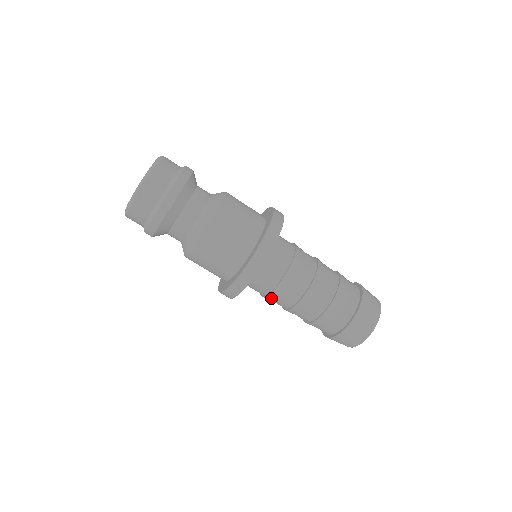
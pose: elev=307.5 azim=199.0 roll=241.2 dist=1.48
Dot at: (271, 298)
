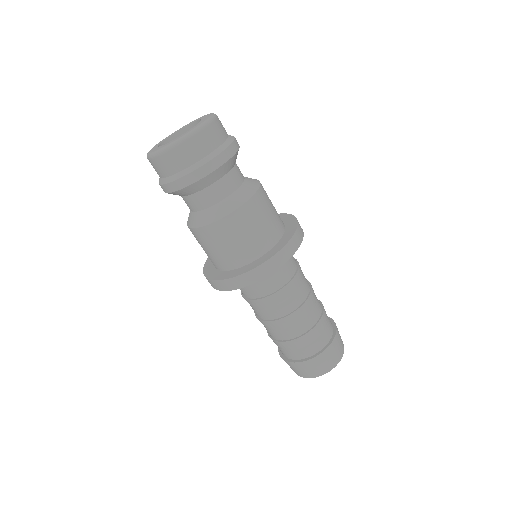
Dot at: (259, 304)
